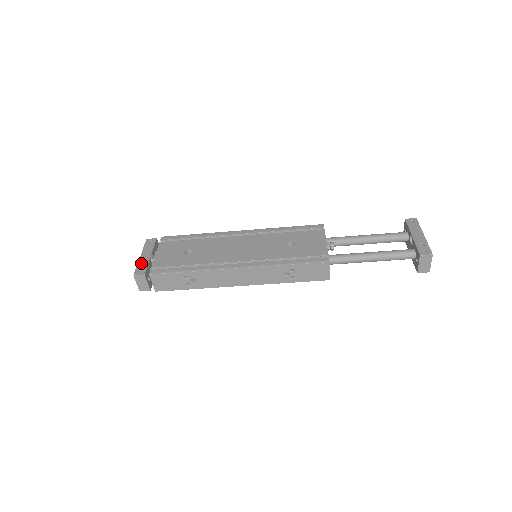
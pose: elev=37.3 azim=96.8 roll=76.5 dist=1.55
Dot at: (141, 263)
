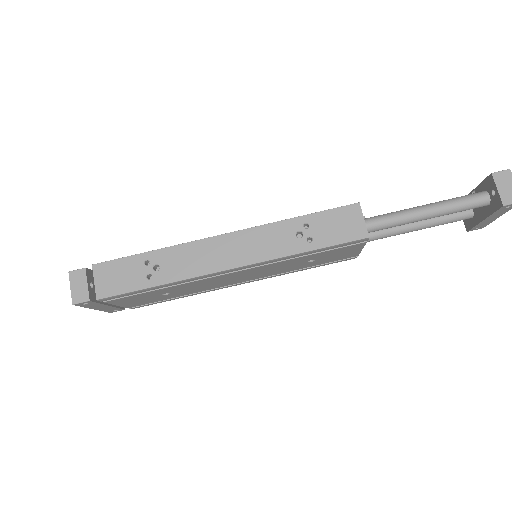
Dot at: occluded
